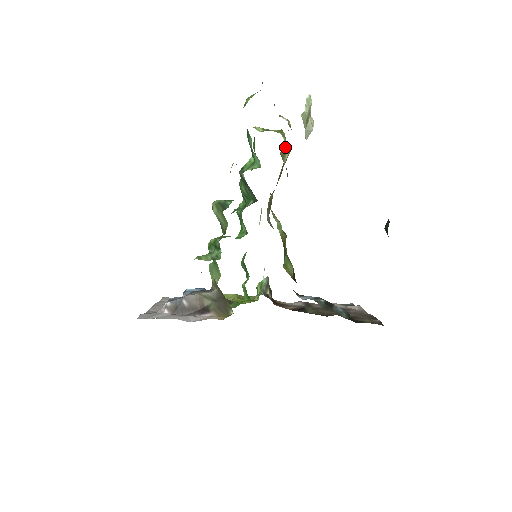
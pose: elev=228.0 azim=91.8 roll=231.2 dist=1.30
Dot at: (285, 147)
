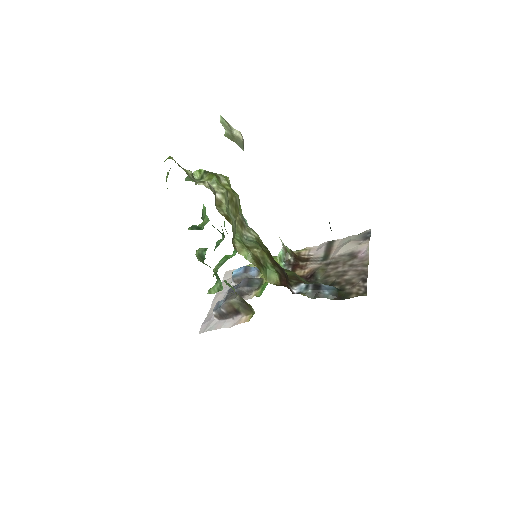
Dot at: (217, 198)
